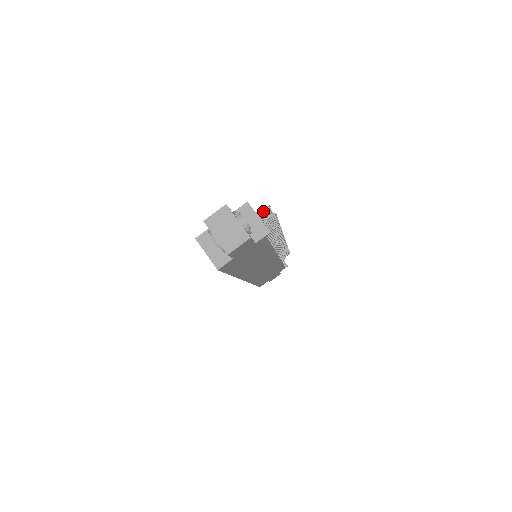
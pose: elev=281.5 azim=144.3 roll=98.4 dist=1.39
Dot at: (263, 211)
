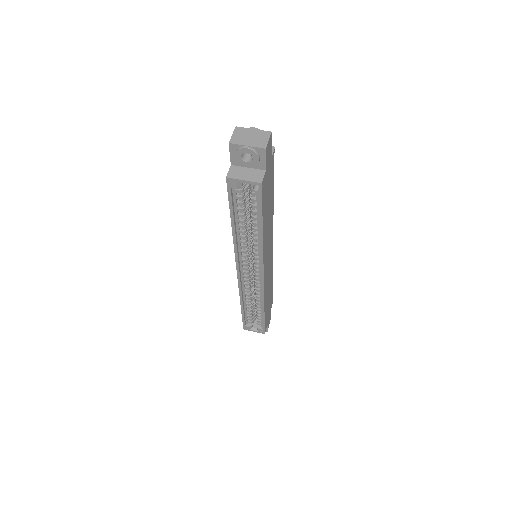
Dot at: occluded
